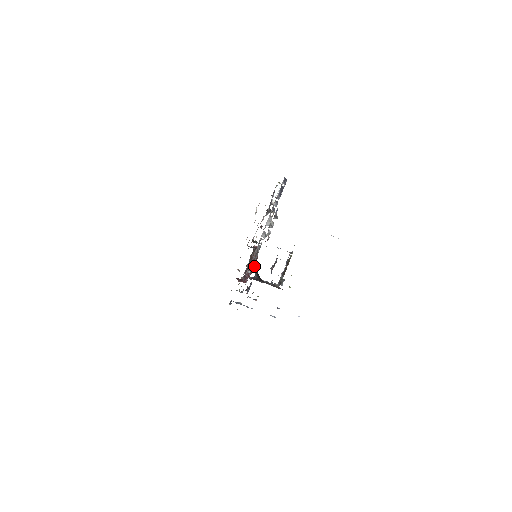
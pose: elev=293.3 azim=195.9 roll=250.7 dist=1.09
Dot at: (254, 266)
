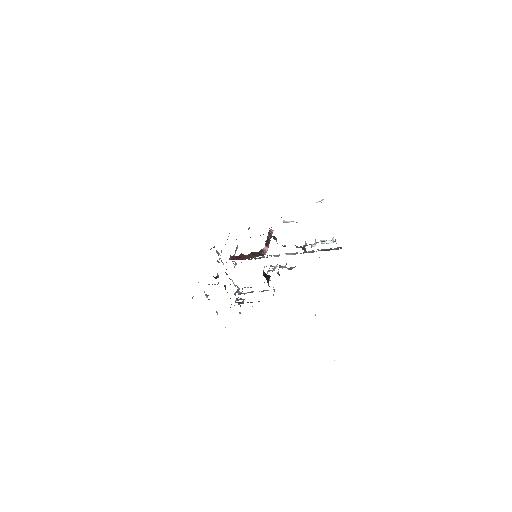
Dot at: (247, 258)
